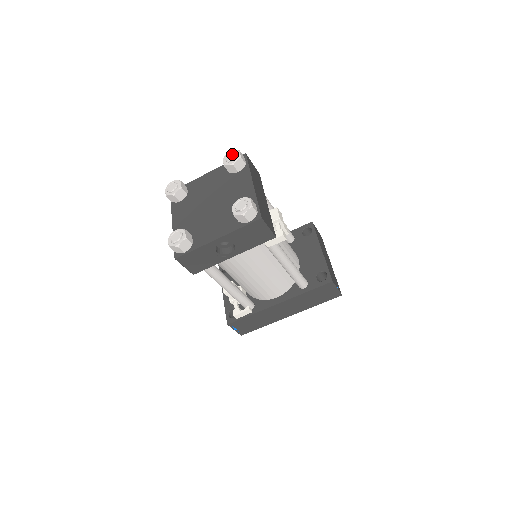
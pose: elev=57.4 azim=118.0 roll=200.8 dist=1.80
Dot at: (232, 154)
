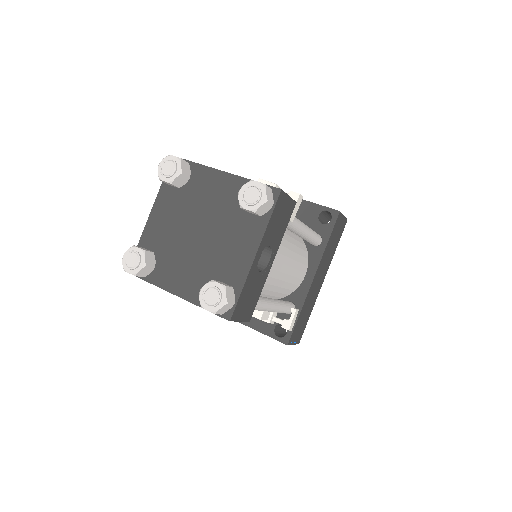
Dot at: (167, 164)
